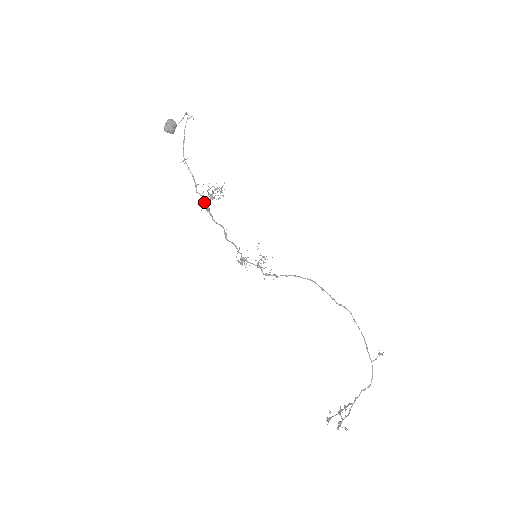
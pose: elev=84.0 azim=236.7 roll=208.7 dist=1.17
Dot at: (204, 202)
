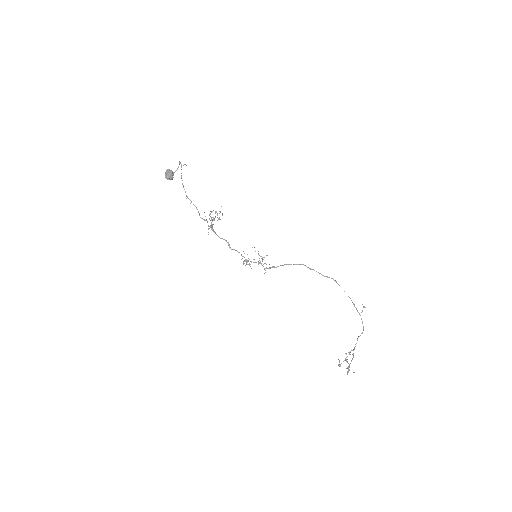
Dot at: (208, 225)
